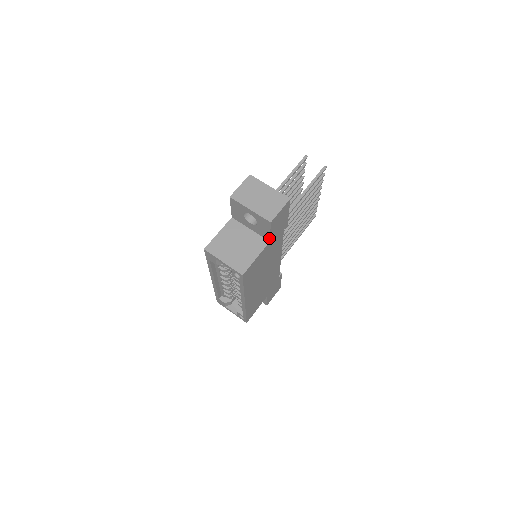
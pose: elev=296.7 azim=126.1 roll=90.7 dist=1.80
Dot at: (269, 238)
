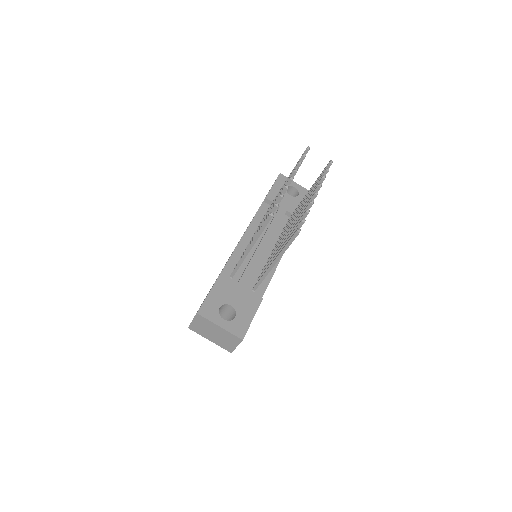
Dot at: occluded
